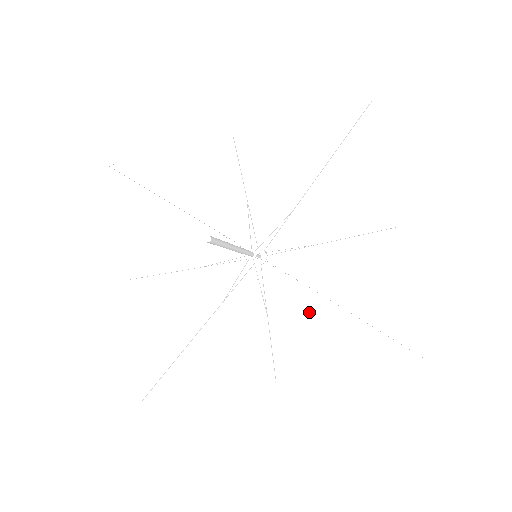
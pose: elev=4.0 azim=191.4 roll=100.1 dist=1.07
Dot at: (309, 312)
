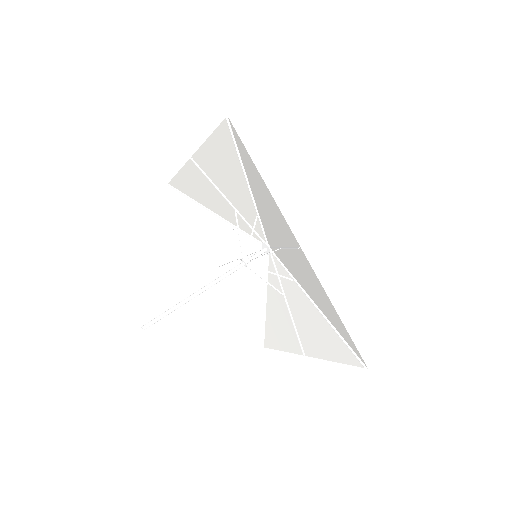
Dot at: (255, 285)
